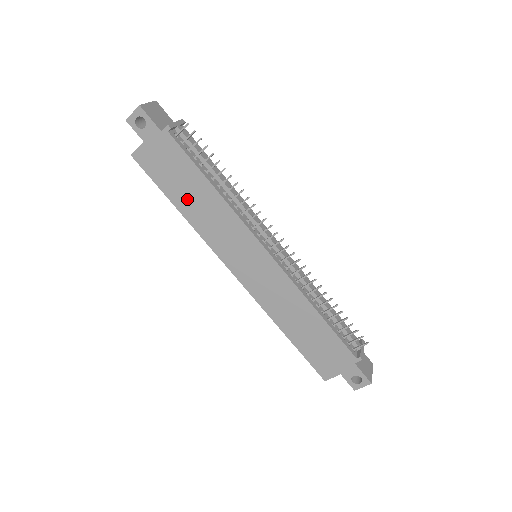
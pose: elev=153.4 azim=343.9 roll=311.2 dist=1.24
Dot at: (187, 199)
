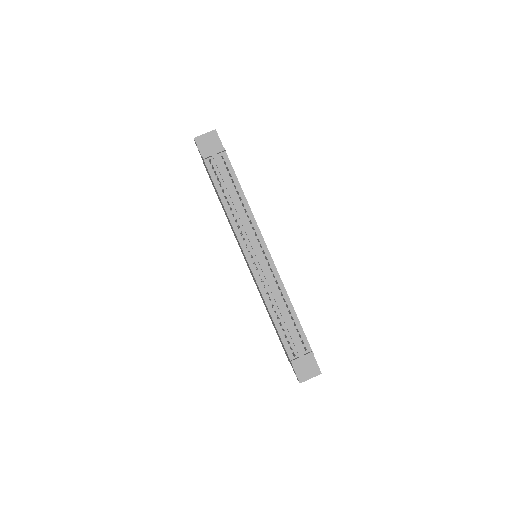
Dot at: occluded
